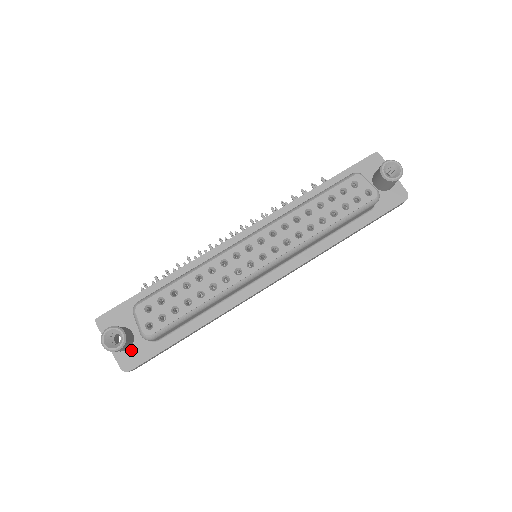
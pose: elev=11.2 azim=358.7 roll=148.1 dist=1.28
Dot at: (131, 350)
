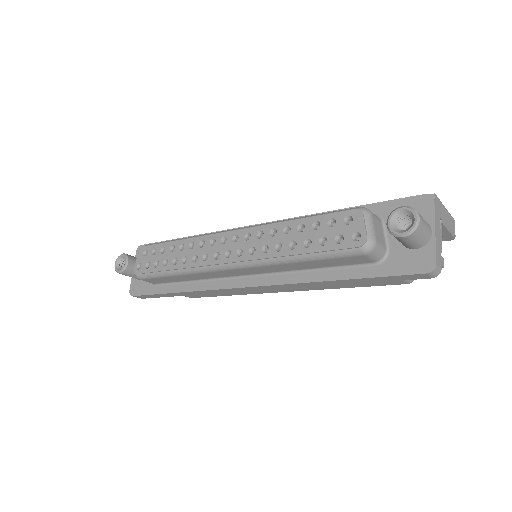
Dot at: (140, 281)
